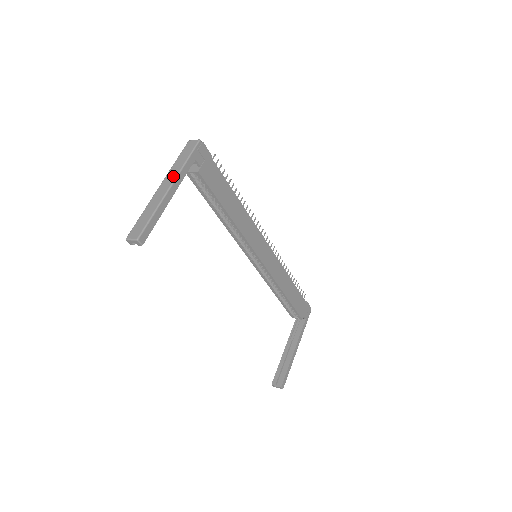
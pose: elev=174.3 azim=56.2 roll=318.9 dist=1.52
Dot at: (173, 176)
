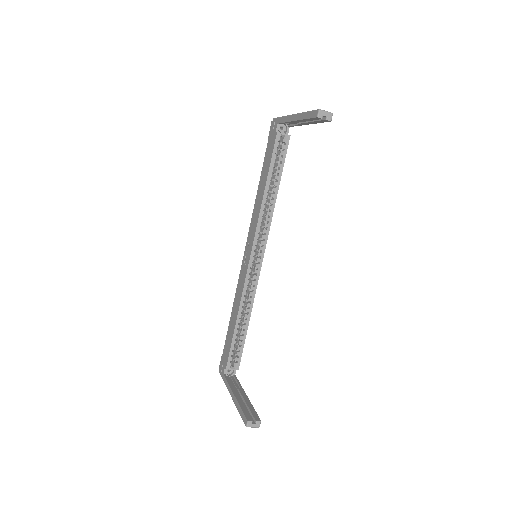
Dot at: occluded
